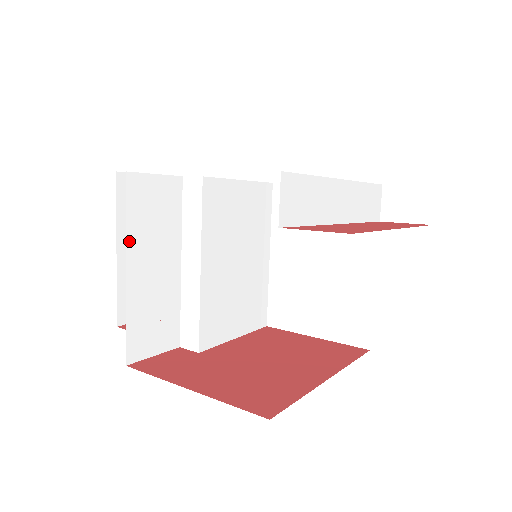
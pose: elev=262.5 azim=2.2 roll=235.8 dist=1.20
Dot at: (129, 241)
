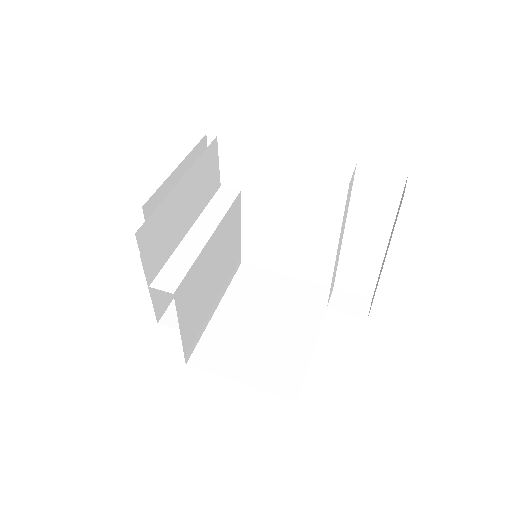
Dot at: (193, 167)
